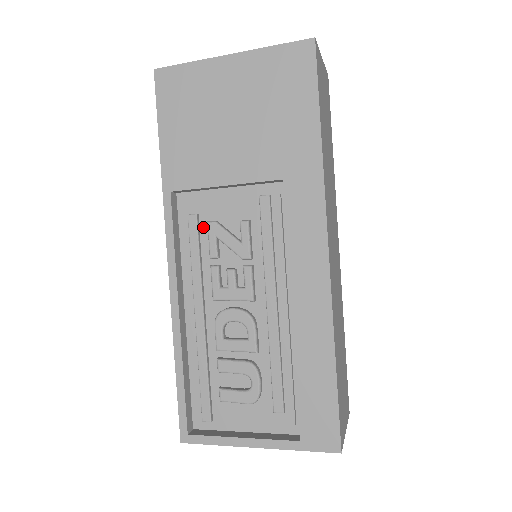
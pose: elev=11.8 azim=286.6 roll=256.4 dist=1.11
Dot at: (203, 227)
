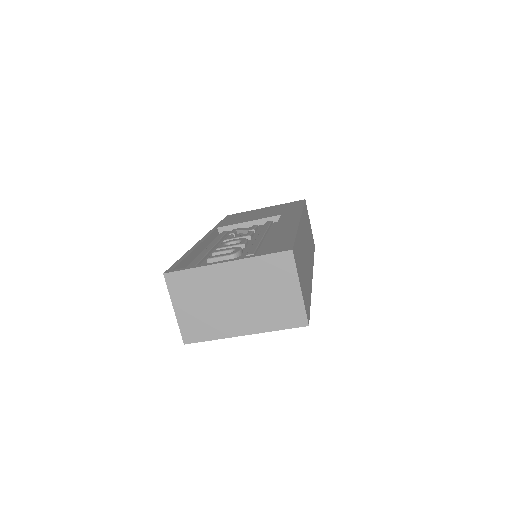
Dot at: occluded
